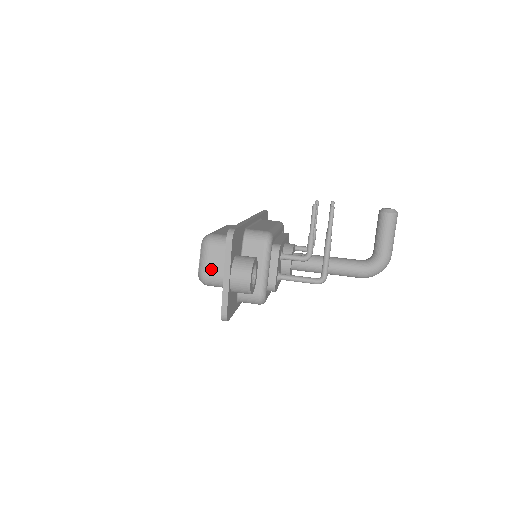
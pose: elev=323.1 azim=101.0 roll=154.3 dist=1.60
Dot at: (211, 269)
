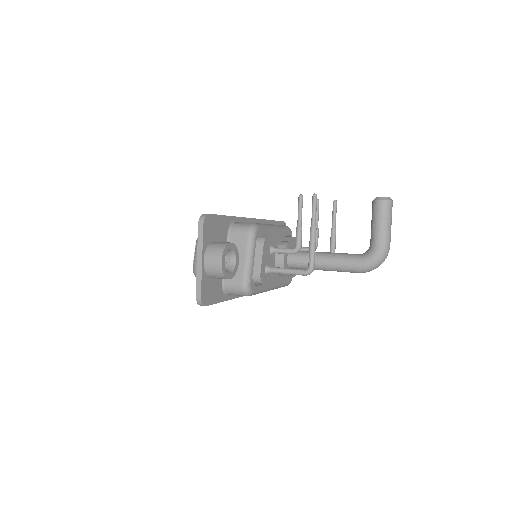
Dot at: occluded
